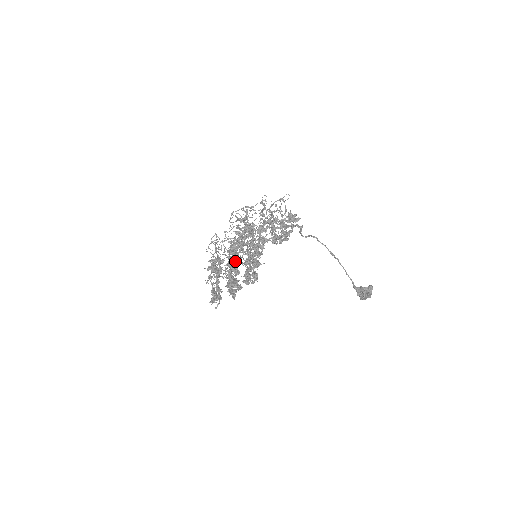
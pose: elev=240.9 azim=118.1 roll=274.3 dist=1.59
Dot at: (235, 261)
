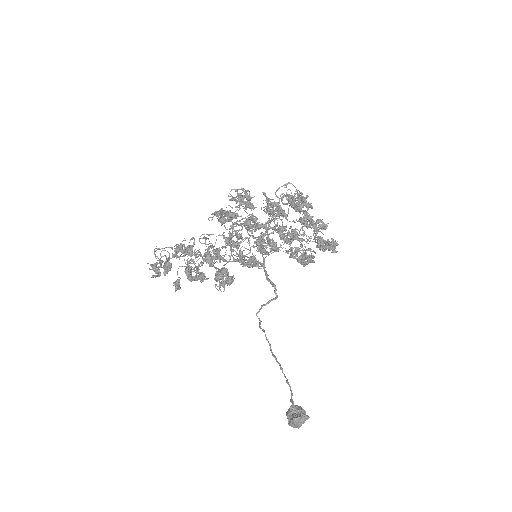
Dot at: (252, 228)
